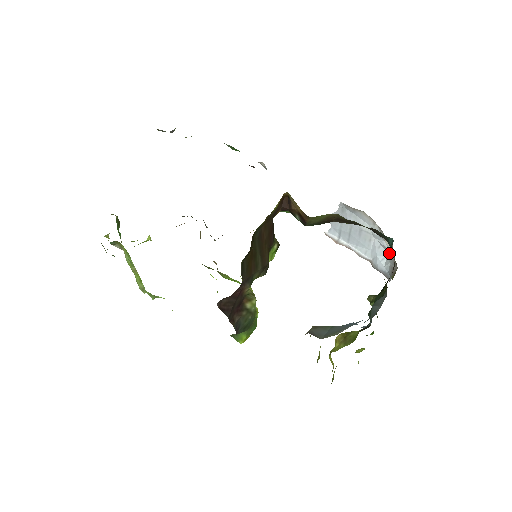
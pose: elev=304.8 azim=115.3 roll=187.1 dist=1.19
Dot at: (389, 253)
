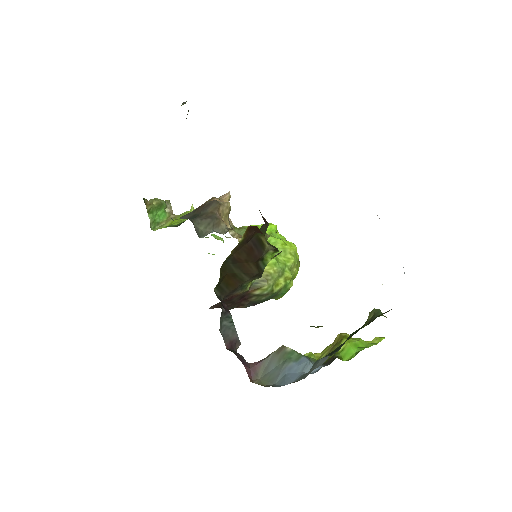
Dot at: occluded
